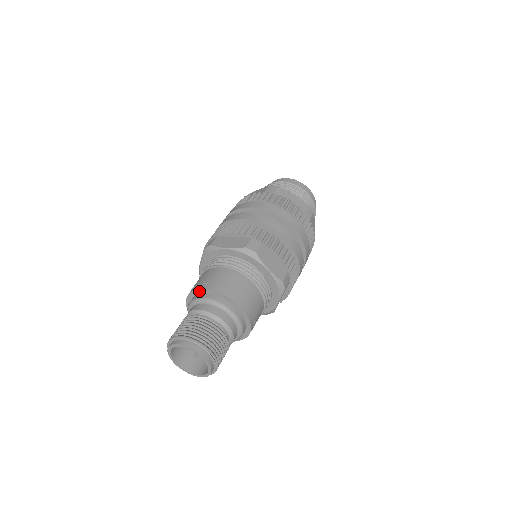
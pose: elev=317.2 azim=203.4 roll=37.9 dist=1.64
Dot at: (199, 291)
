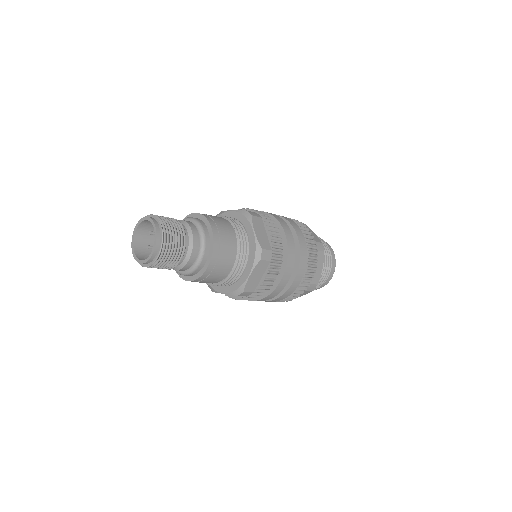
Dot at: occluded
